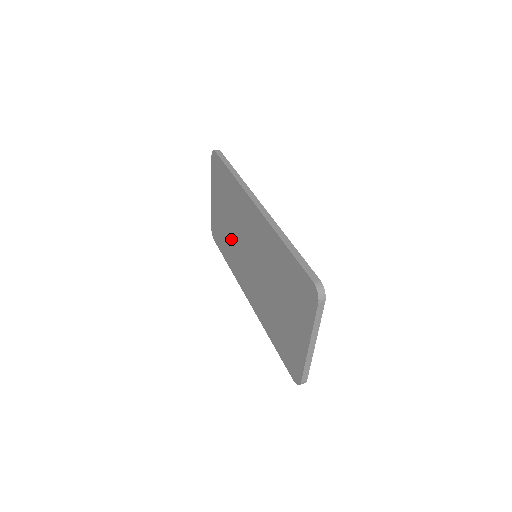
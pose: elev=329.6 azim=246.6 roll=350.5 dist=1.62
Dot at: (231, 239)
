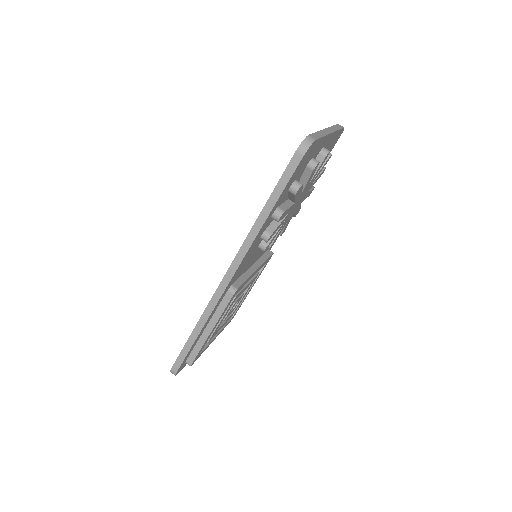
Dot at: occluded
